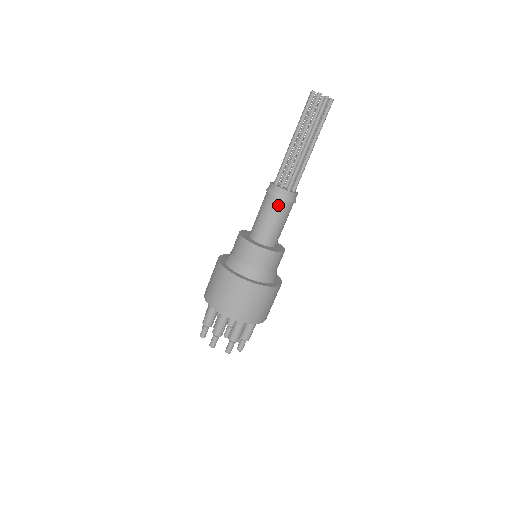
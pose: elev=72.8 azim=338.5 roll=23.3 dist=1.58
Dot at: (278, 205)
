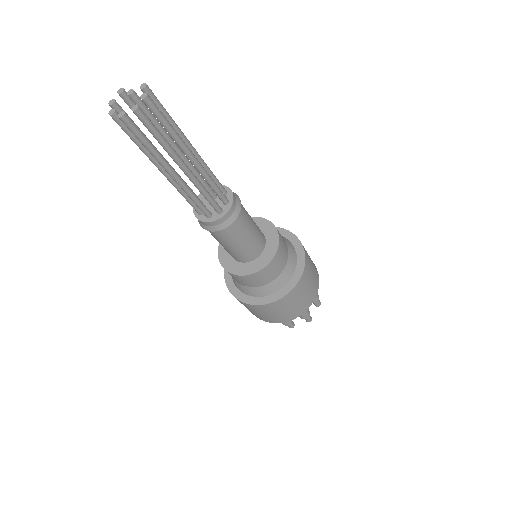
Dot at: (226, 233)
